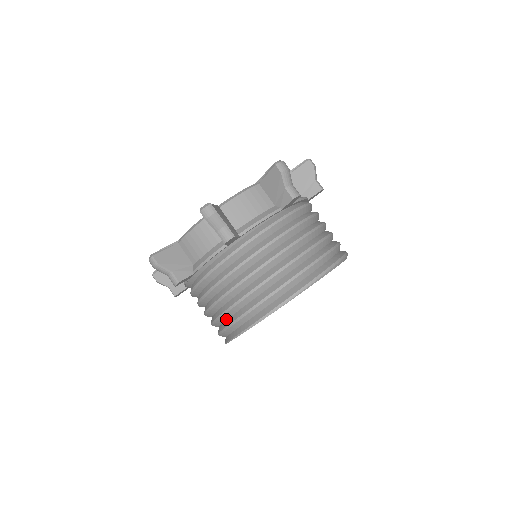
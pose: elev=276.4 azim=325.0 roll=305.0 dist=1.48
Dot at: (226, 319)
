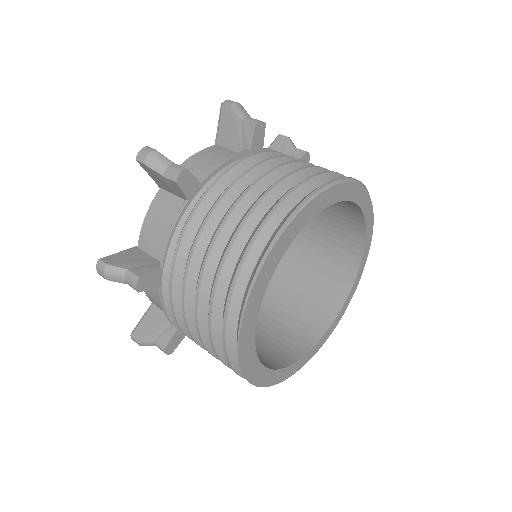
Dot at: (221, 310)
